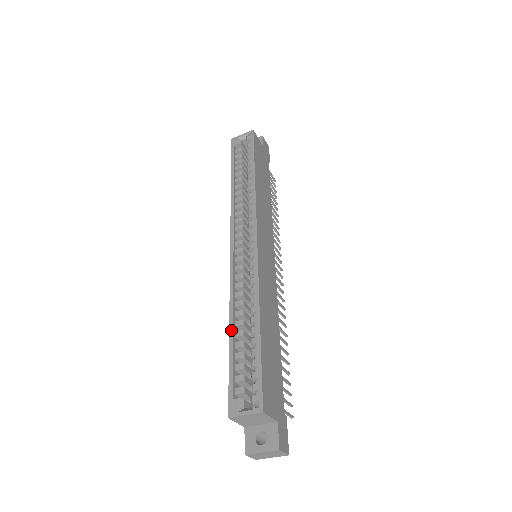
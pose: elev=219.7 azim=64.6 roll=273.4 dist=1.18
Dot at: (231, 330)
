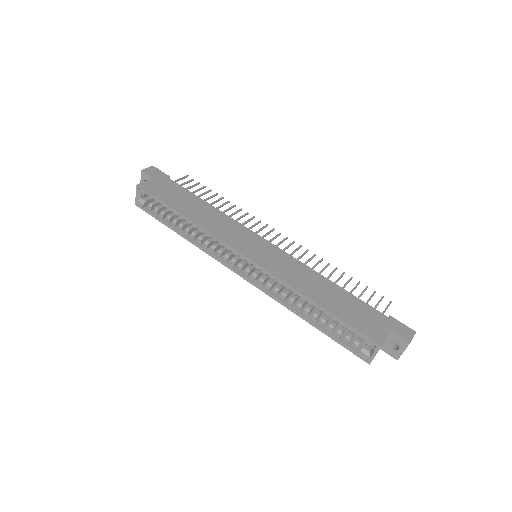
Dot at: (308, 322)
